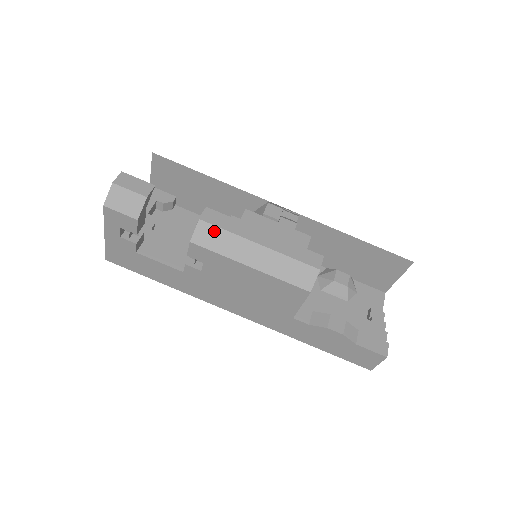
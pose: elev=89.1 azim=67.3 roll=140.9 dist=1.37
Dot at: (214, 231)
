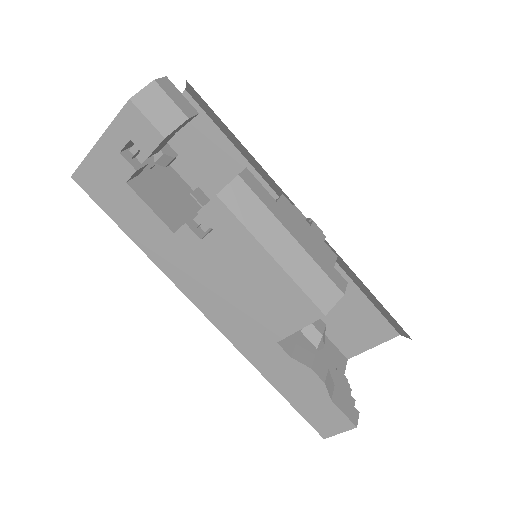
Dot at: (249, 196)
